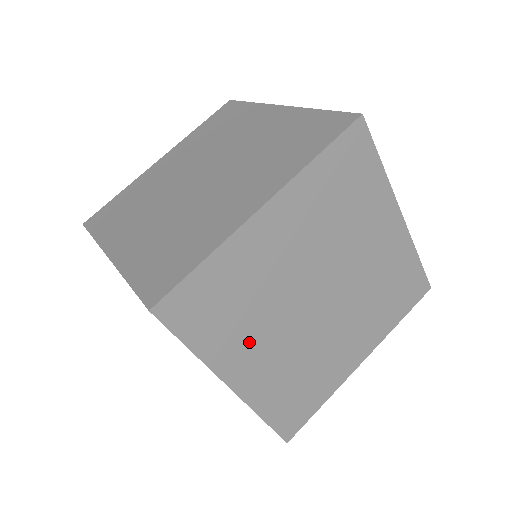
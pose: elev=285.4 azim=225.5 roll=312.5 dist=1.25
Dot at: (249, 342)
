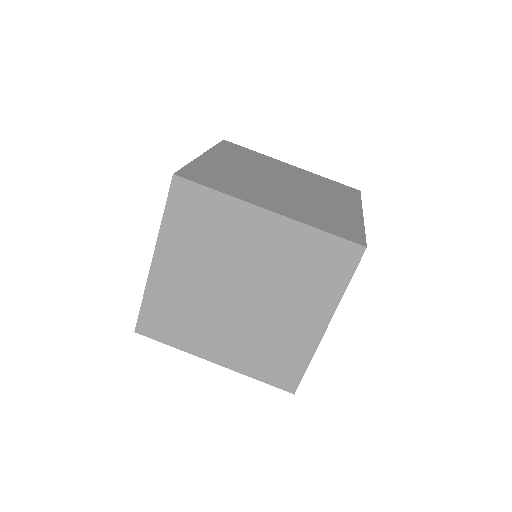
Dot at: occluded
